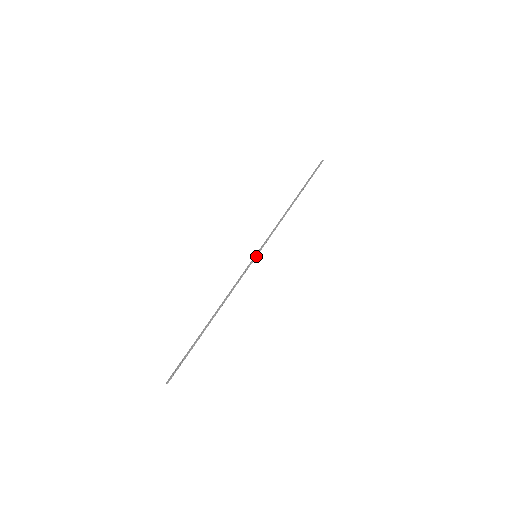
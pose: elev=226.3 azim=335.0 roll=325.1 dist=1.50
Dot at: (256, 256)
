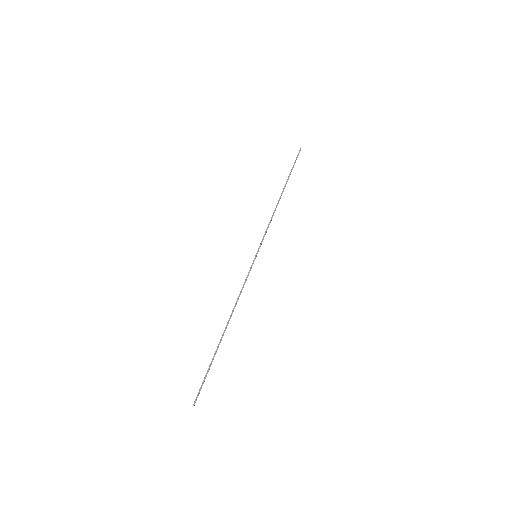
Dot at: (256, 256)
